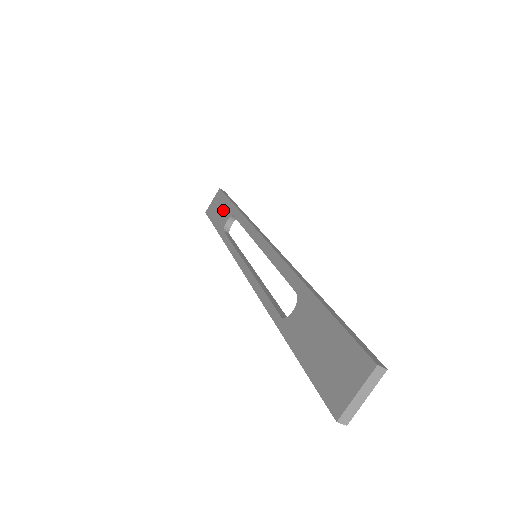
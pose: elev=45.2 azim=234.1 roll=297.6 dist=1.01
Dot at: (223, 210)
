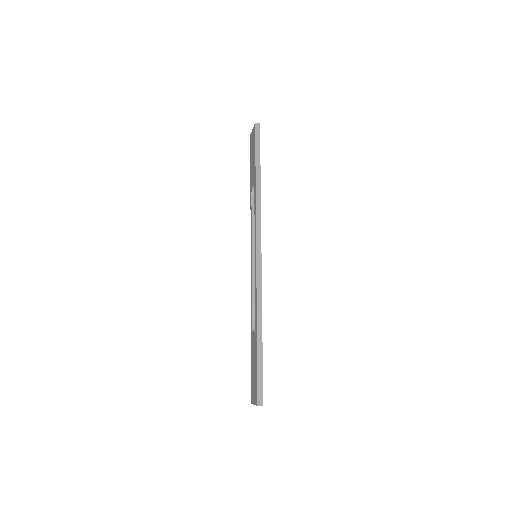
Dot at: (253, 165)
